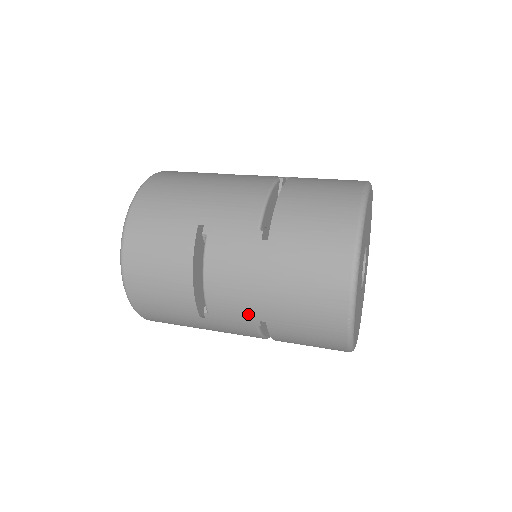
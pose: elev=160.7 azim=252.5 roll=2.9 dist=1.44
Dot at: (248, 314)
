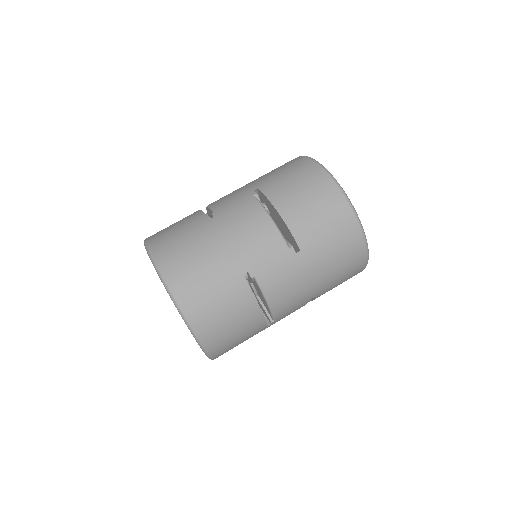
Dot at: (304, 301)
